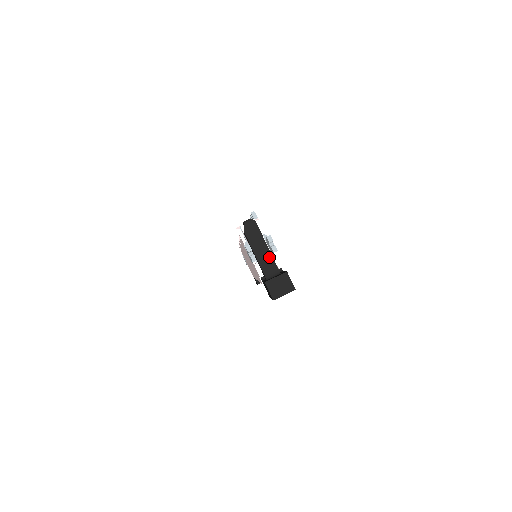
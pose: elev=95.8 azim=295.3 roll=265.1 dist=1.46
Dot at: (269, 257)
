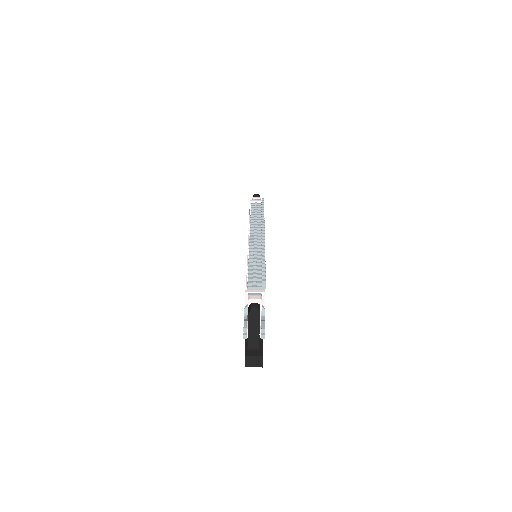
Dot at: (257, 336)
